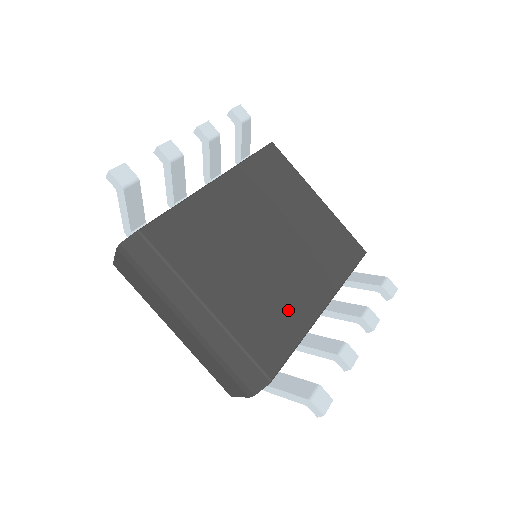
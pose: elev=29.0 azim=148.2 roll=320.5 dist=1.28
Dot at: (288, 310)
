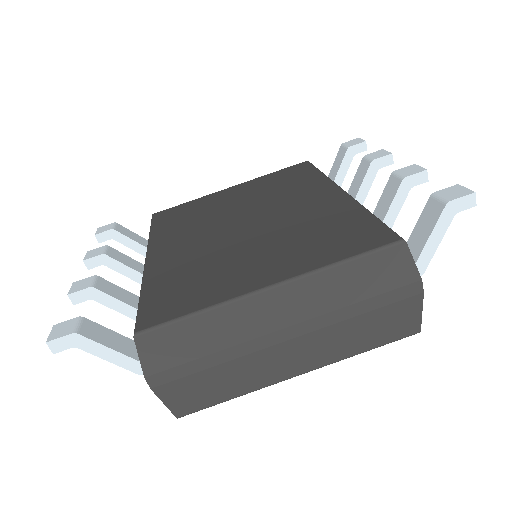
Dot at: (326, 218)
